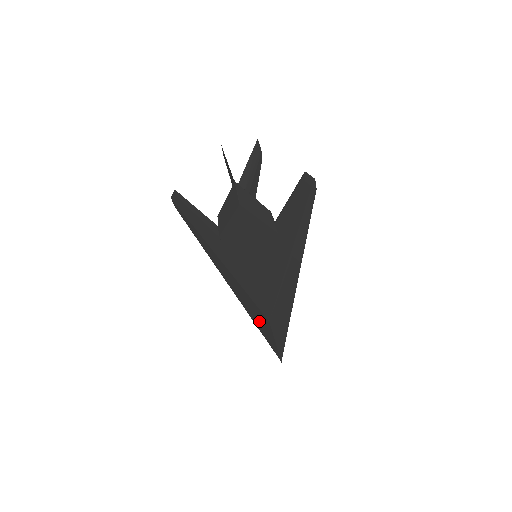
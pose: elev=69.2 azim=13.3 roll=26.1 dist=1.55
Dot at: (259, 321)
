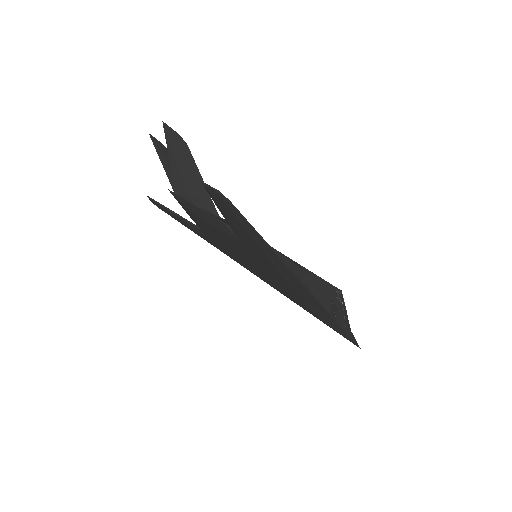
Dot at: occluded
